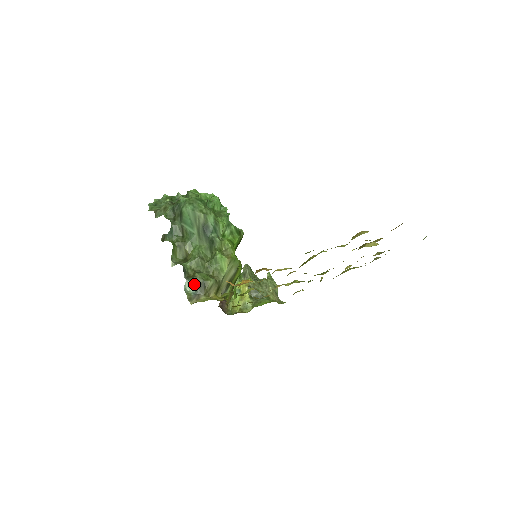
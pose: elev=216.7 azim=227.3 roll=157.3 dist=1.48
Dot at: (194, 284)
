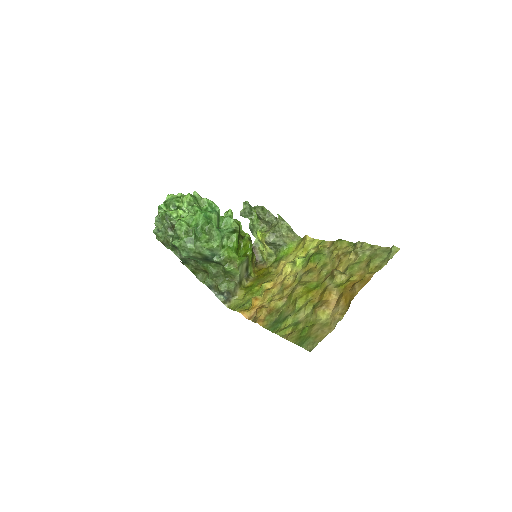
Dot at: (221, 294)
